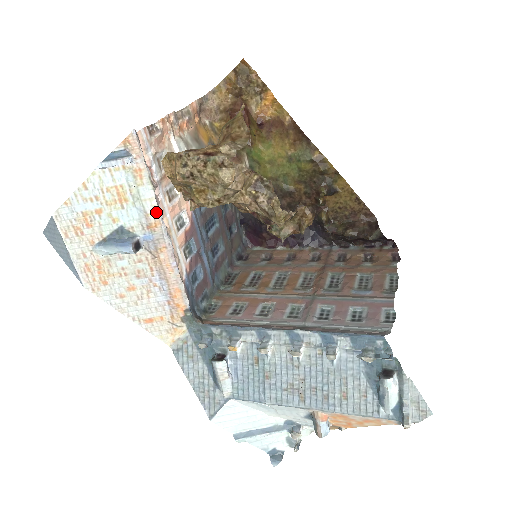
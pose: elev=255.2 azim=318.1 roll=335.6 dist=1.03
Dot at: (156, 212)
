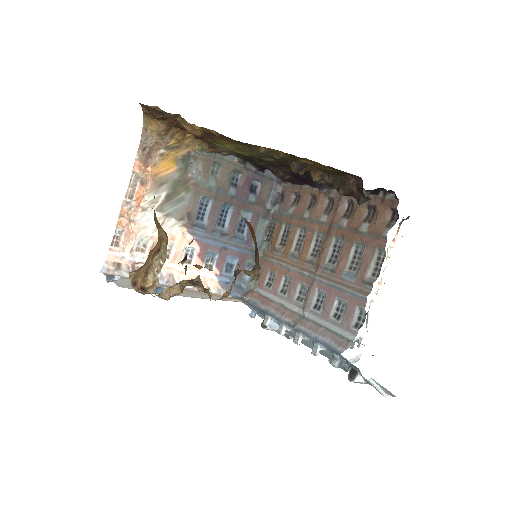
Dot at: (159, 283)
